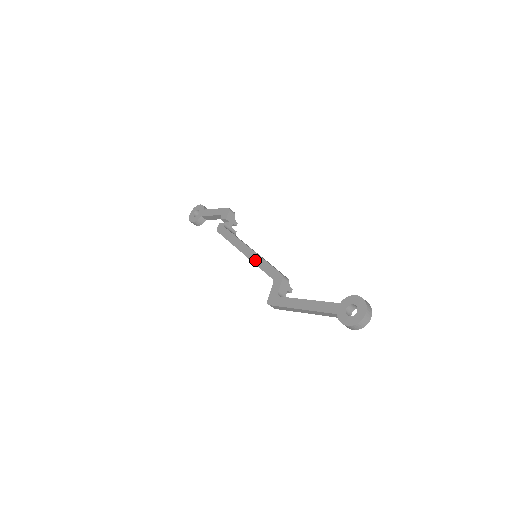
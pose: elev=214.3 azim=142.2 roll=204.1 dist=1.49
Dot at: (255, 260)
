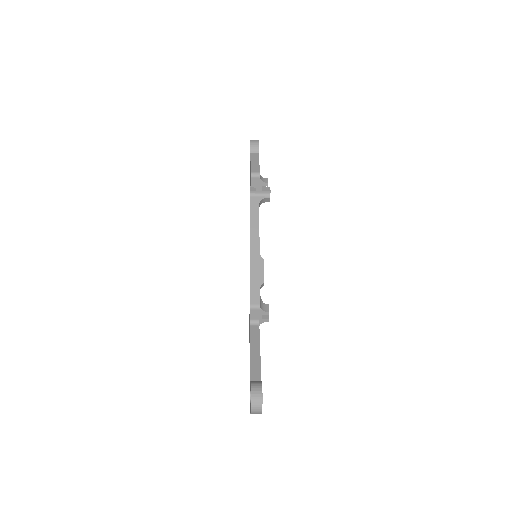
Dot at: occluded
